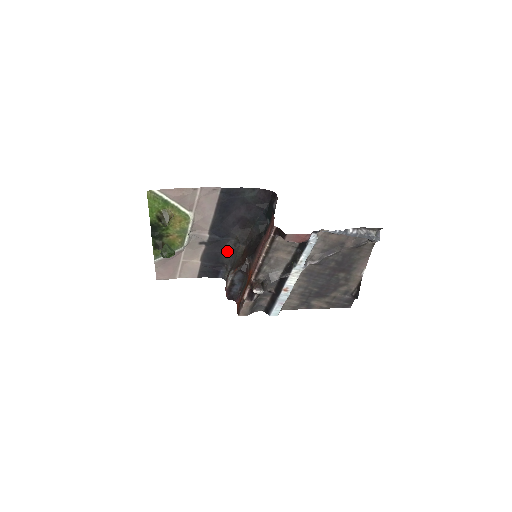
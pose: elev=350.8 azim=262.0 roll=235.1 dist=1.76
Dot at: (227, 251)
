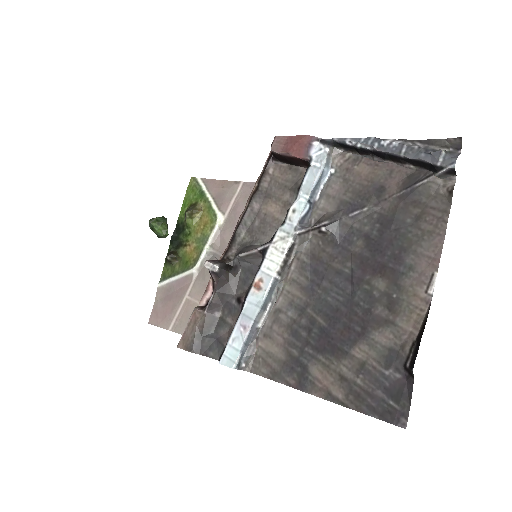
Dot at: occluded
